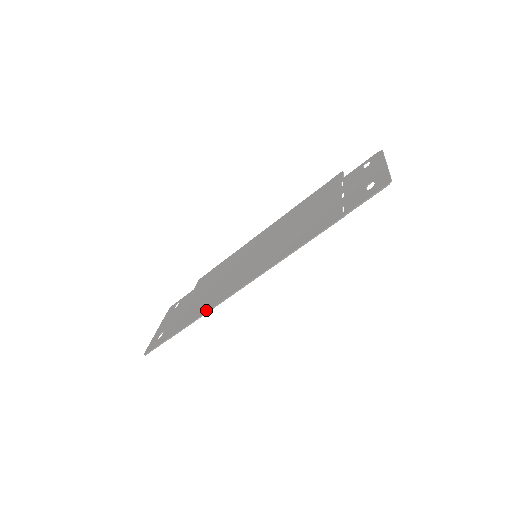
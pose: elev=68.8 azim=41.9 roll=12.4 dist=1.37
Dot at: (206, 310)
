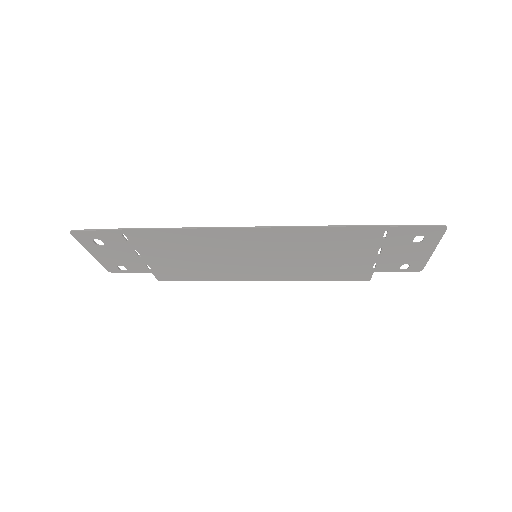
Dot at: (184, 229)
